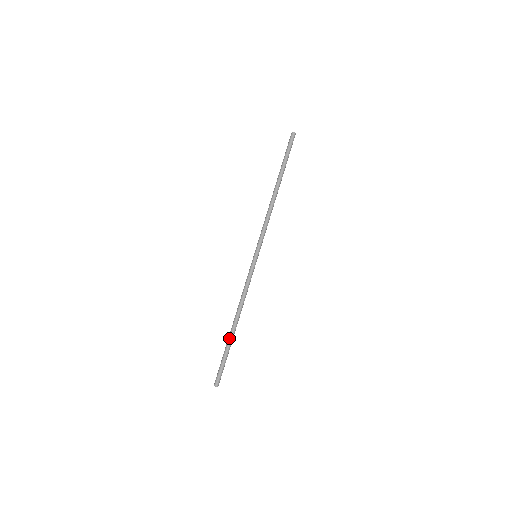
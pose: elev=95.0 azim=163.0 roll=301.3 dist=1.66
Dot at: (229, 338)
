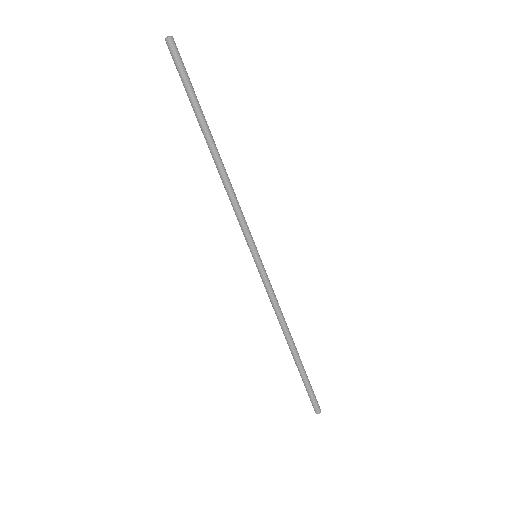
Dot at: (295, 363)
